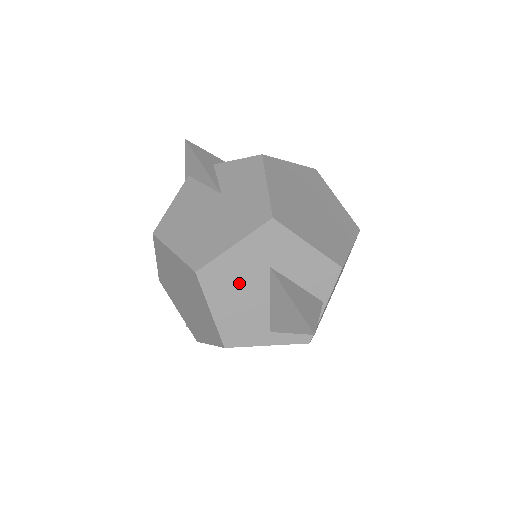
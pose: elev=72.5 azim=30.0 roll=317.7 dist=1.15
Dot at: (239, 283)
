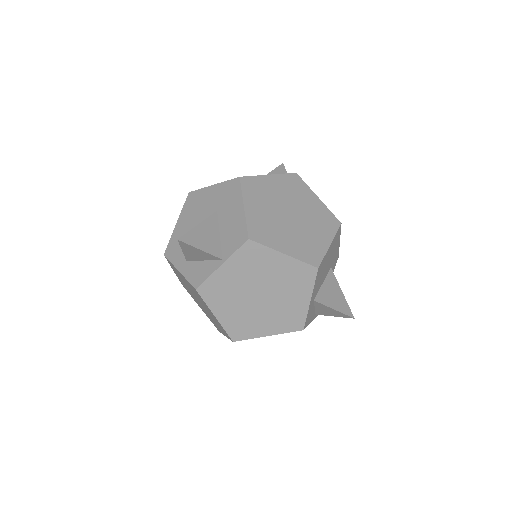
Dot at: (199, 212)
